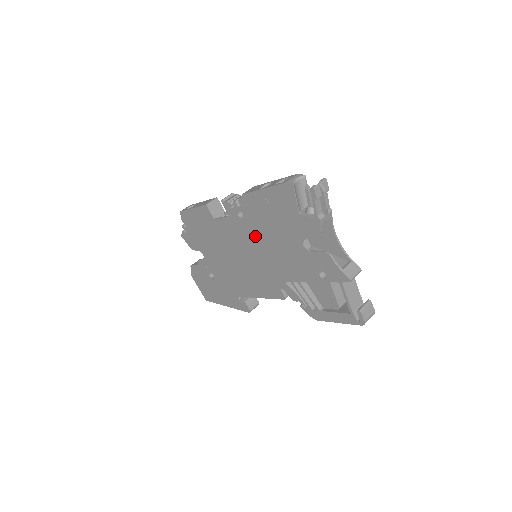
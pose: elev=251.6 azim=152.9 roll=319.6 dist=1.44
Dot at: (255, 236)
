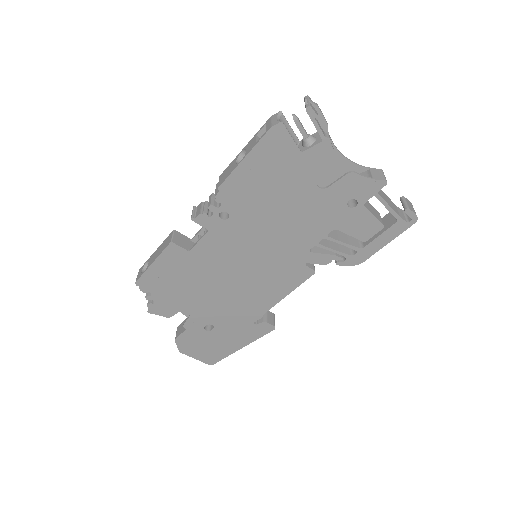
Dot at: (252, 227)
